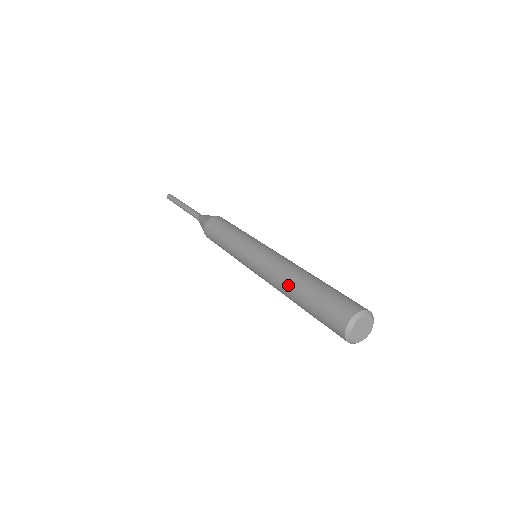
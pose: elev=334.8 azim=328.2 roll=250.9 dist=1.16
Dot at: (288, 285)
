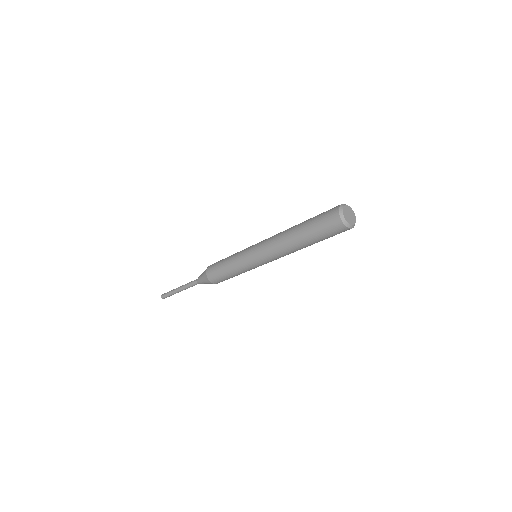
Dot at: (293, 226)
